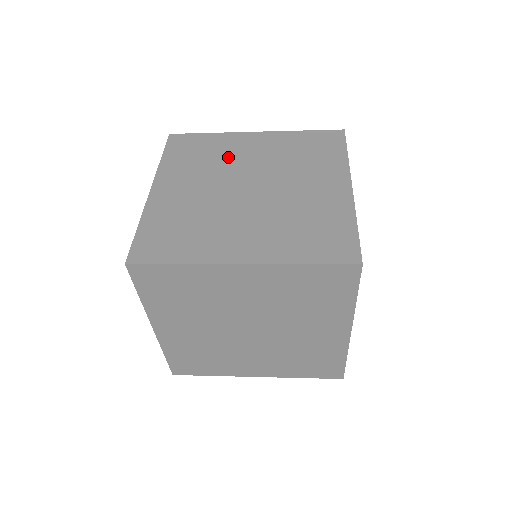
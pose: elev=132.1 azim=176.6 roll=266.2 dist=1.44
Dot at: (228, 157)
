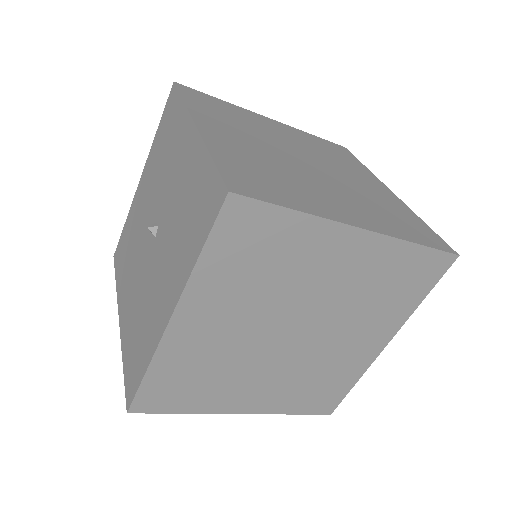
Dot at: (261, 128)
